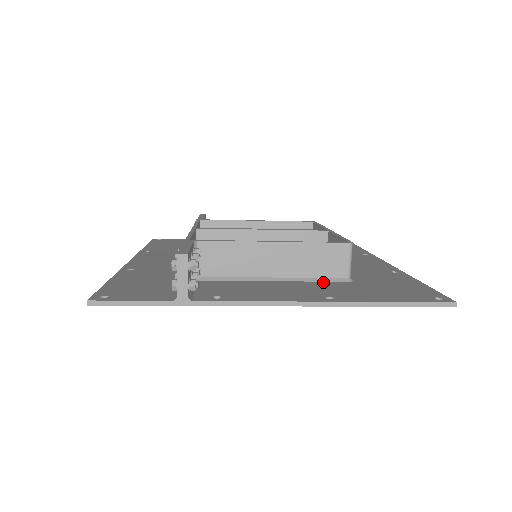
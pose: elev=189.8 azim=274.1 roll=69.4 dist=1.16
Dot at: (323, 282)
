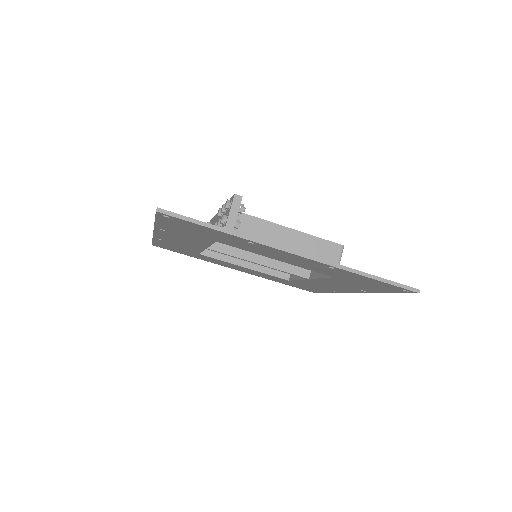
Dot at: occluded
